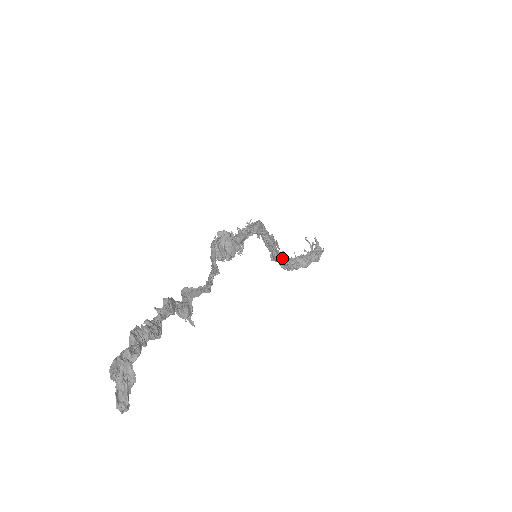
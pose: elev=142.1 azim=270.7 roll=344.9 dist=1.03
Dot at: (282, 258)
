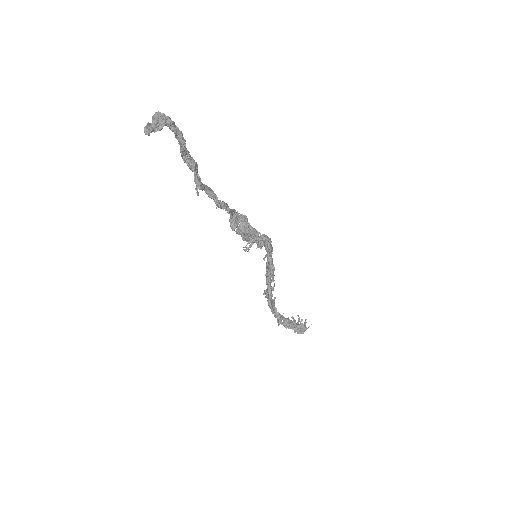
Dot at: (272, 300)
